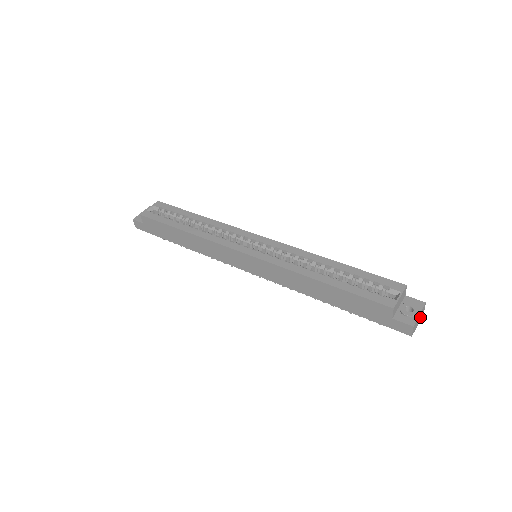
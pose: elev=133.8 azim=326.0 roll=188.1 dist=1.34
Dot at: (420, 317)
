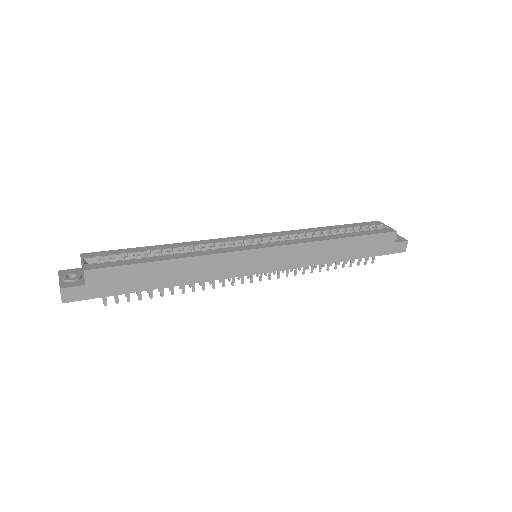
Dot at: occluded
